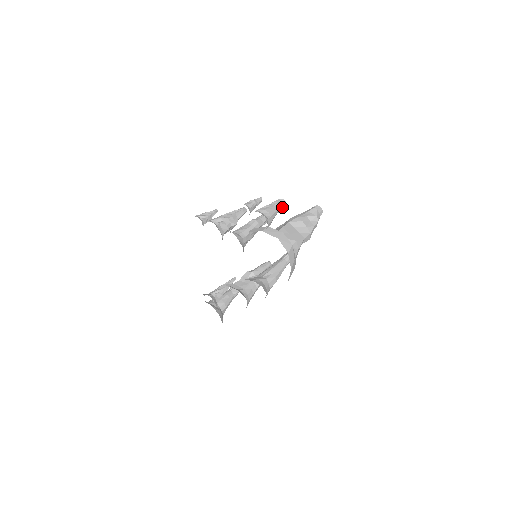
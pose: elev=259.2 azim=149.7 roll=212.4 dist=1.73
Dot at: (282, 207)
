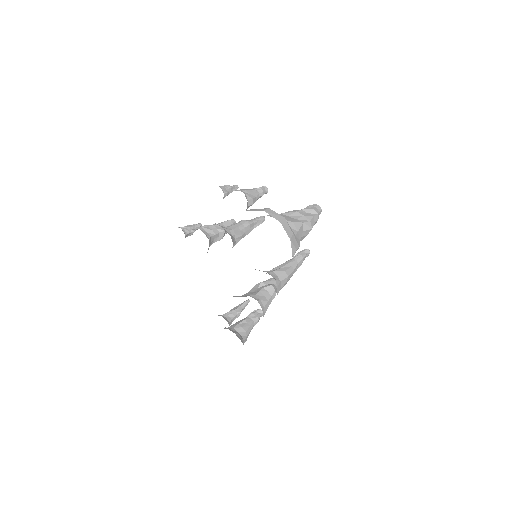
Dot at: (264, 192)
